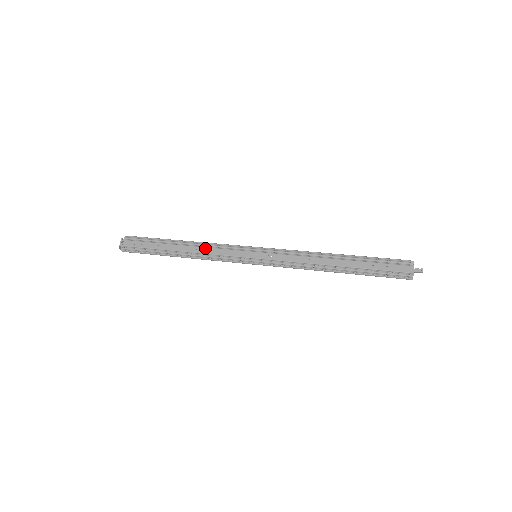
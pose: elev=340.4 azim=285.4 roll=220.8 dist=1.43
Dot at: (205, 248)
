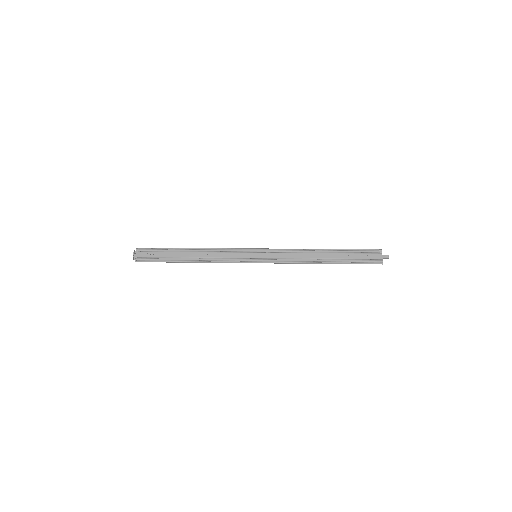
Dot at: (212, 253)
